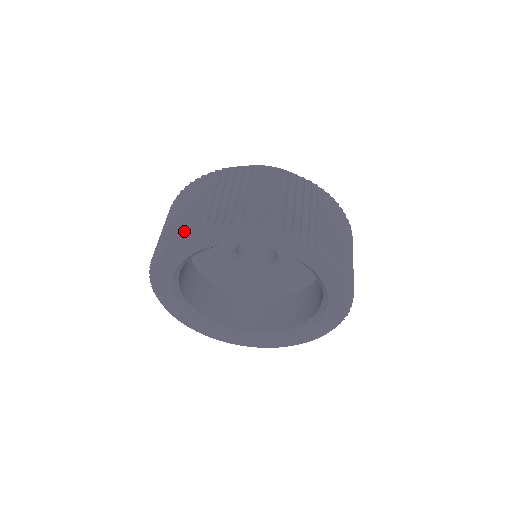
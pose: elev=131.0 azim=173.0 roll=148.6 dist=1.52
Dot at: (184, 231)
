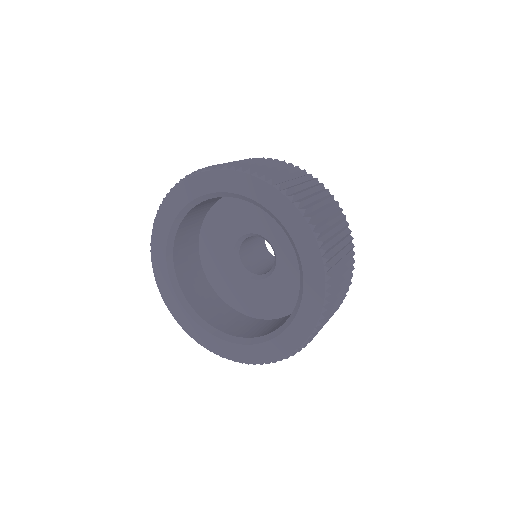
Dot at: (256, 172)
